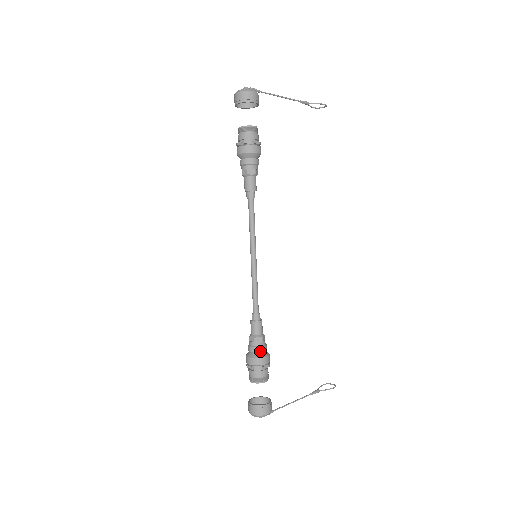
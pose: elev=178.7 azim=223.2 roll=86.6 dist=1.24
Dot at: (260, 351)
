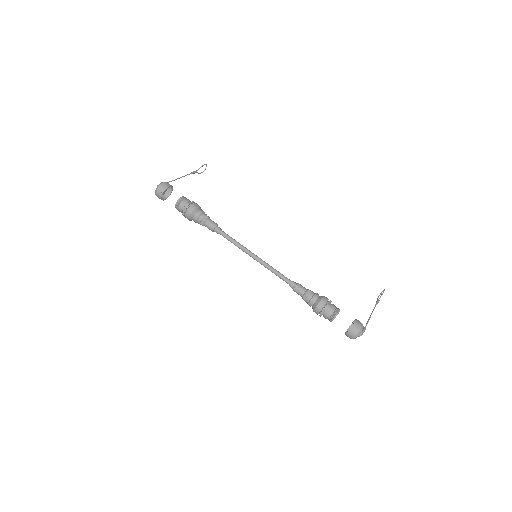
Dot at: (316, 298)
